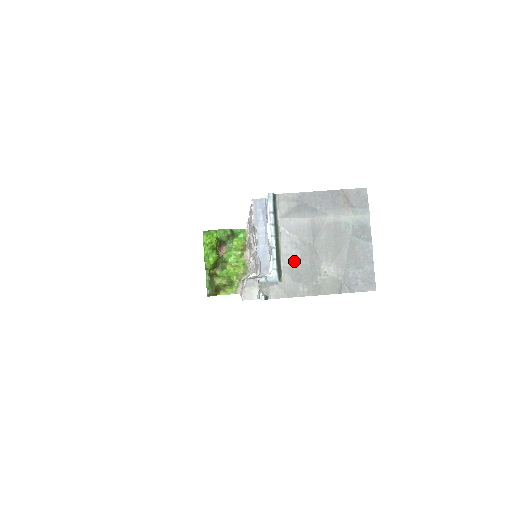
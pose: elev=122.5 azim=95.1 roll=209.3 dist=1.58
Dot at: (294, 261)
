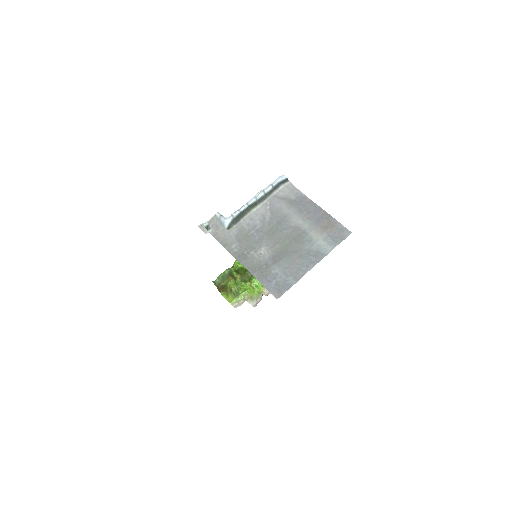
Dot at: (251, 227)
